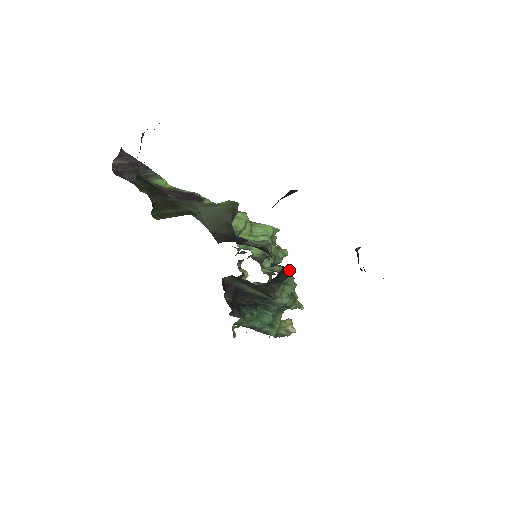
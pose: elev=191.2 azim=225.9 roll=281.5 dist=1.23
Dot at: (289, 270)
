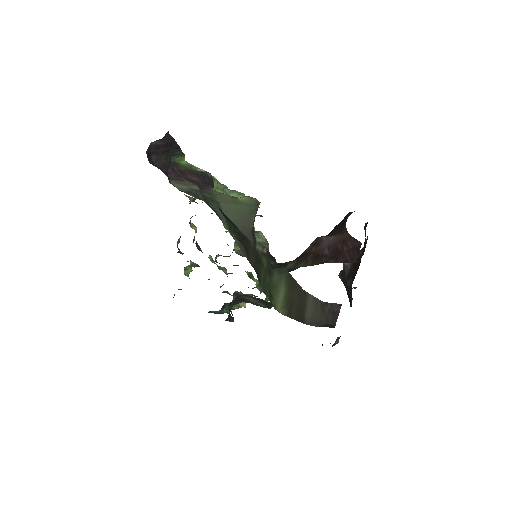
Dot at: occluded
